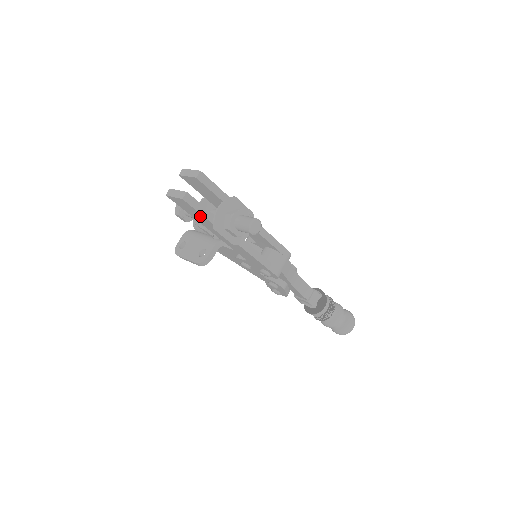
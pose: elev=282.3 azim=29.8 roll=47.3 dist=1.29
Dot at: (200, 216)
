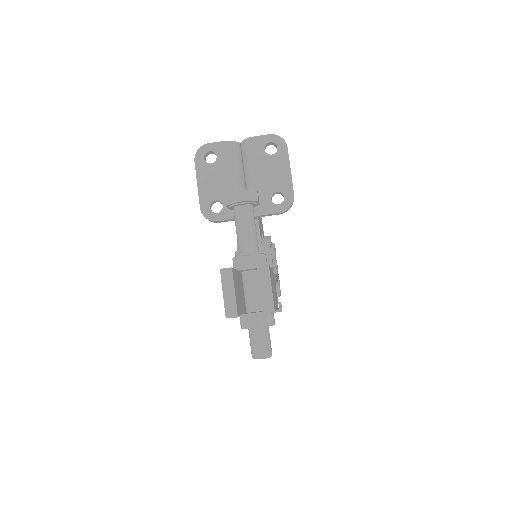
Dot at: occluded
